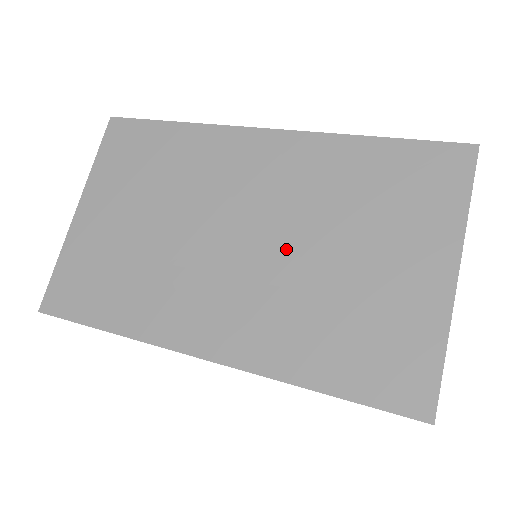
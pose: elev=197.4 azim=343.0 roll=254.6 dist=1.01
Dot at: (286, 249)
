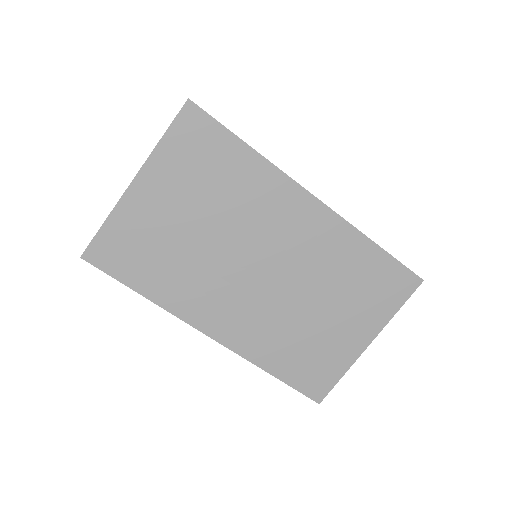
Dot at: (290, 292)
